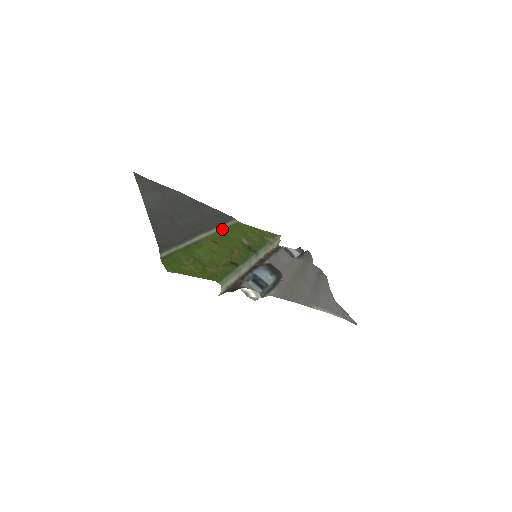
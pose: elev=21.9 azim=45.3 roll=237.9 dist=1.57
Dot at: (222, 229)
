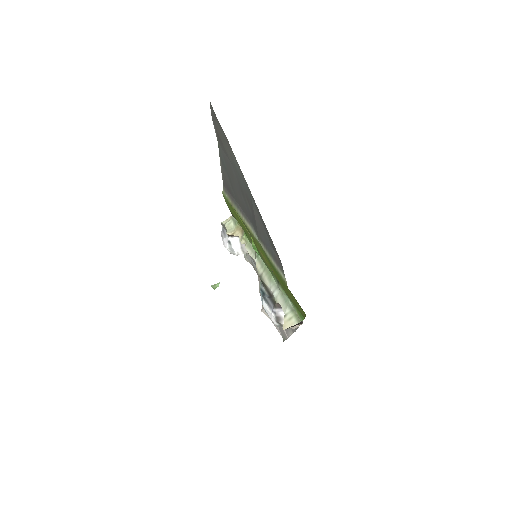
Dot at: (236, 210)
